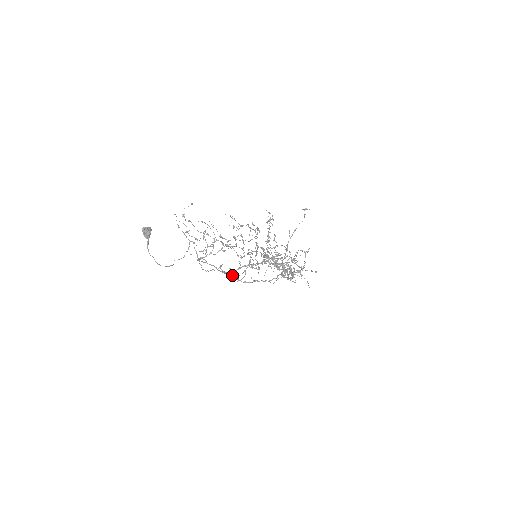
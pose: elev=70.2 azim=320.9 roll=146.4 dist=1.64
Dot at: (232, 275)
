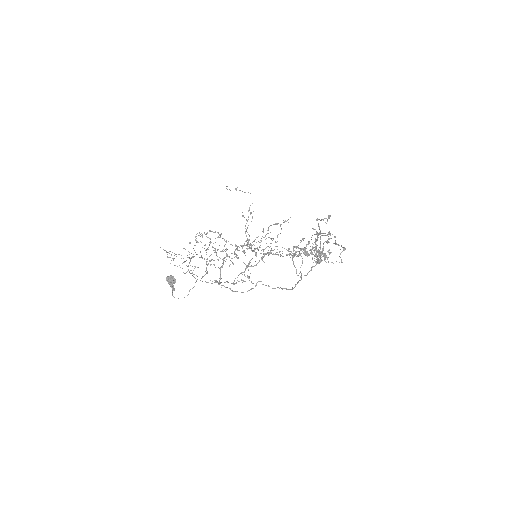
Dot at: (279, 288)
